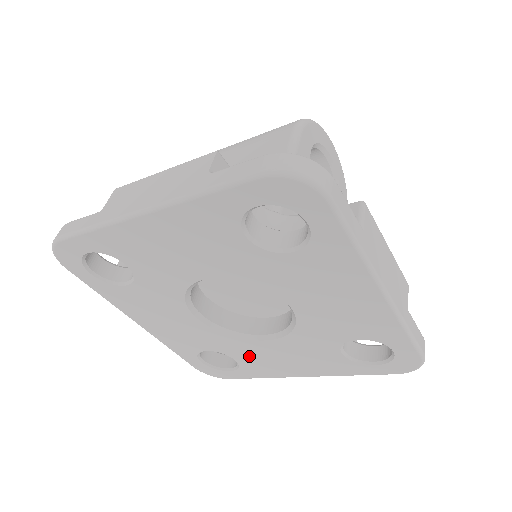
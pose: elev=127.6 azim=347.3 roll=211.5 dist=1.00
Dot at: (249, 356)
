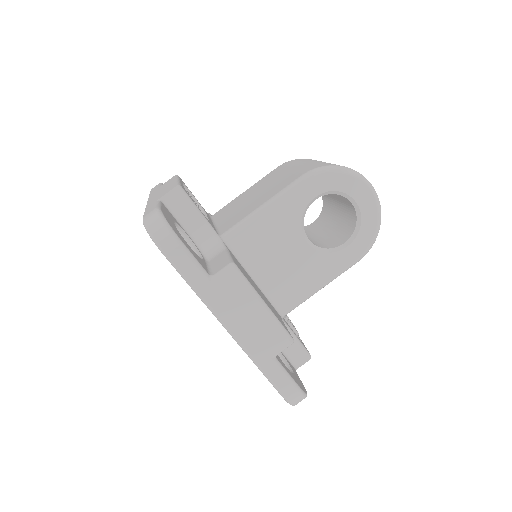
Dot at: occluded
